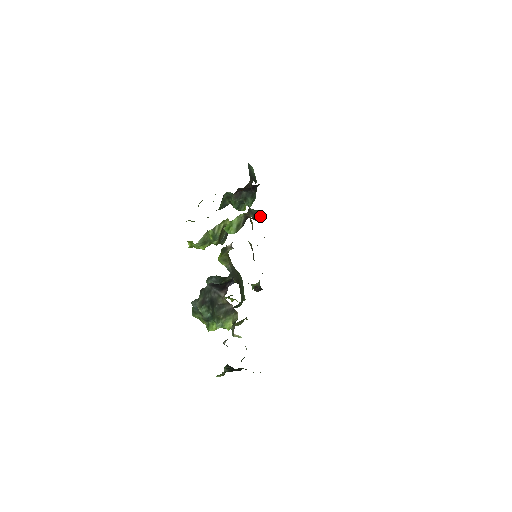
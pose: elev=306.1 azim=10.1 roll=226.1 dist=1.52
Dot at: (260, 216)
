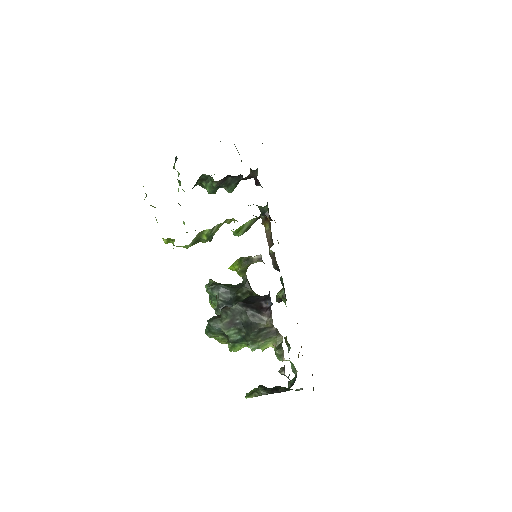
Dot at: (268, 215)
